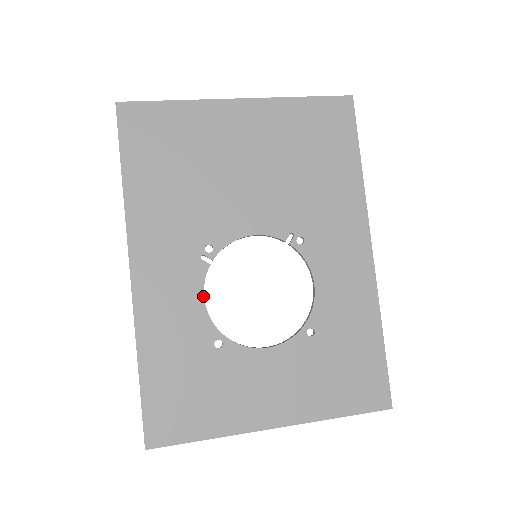
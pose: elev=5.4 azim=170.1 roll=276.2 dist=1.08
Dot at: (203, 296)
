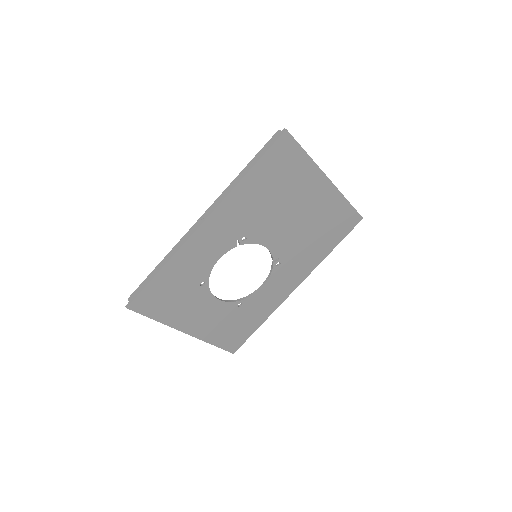
Dot at: (219, 258)
